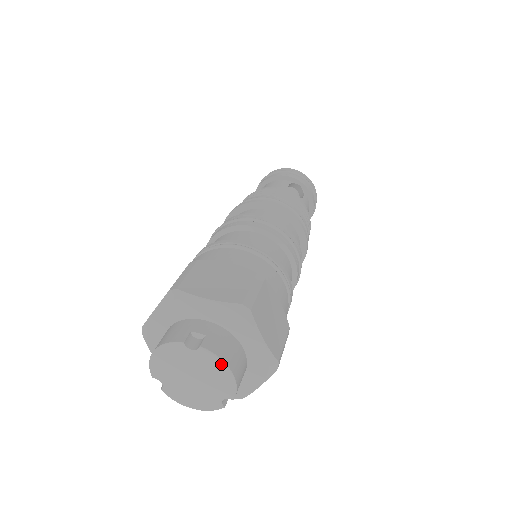
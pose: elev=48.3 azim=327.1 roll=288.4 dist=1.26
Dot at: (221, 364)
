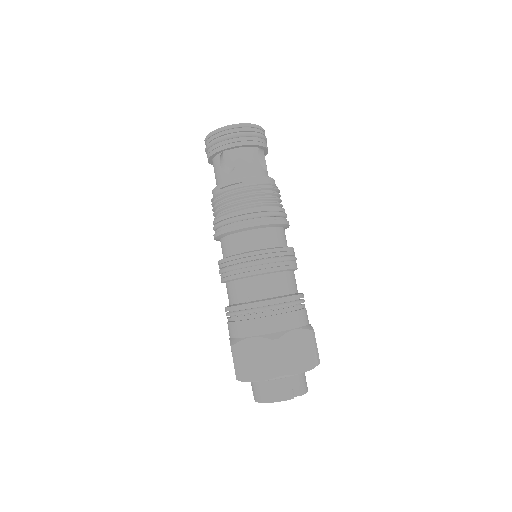
Dot at: occluded
